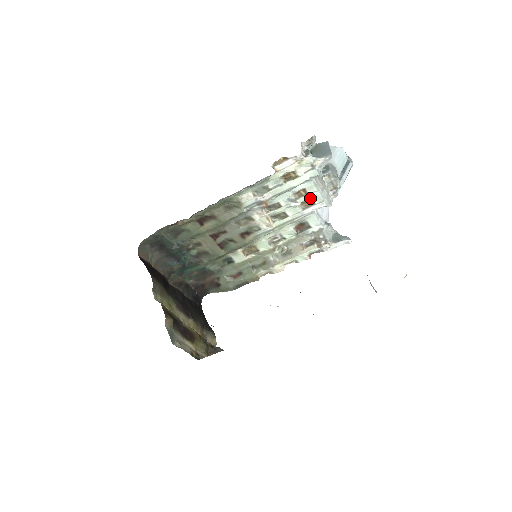
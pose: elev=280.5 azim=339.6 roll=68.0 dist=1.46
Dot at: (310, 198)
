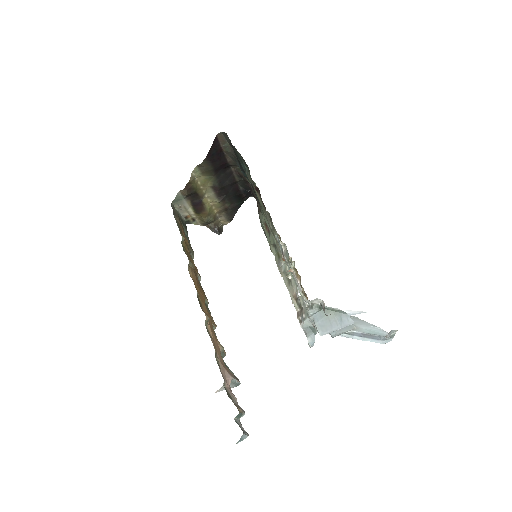
Dot at: occluded
